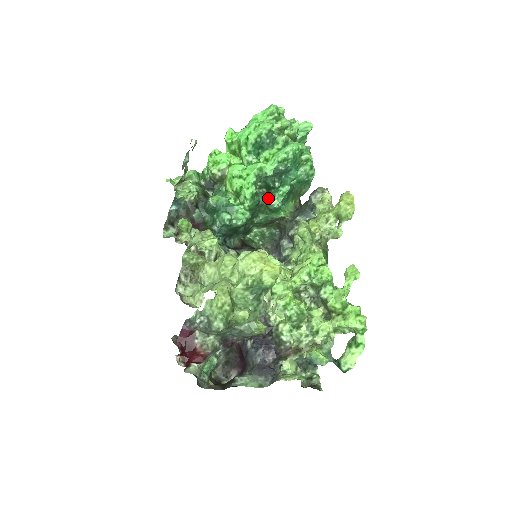
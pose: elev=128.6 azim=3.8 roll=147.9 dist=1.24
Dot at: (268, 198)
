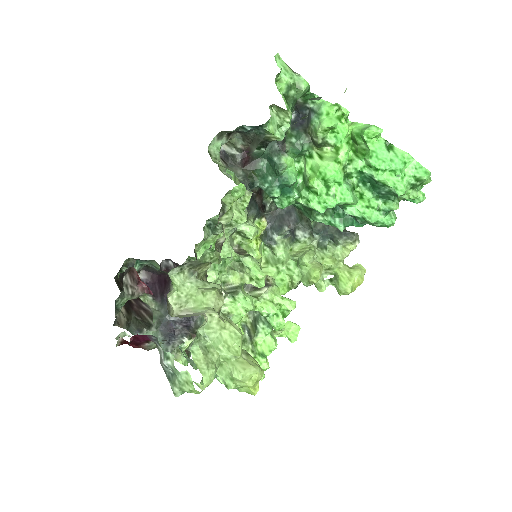
Dot at: occluded
